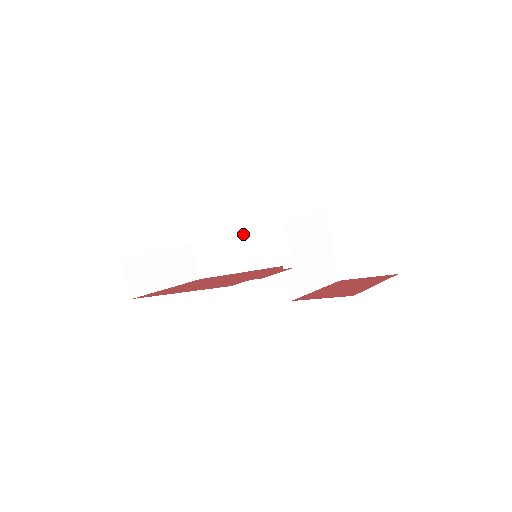
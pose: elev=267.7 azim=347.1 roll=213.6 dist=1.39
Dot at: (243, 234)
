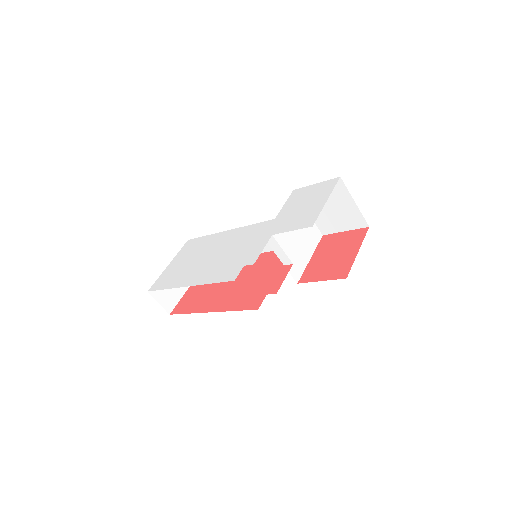
Dot at: occluded
